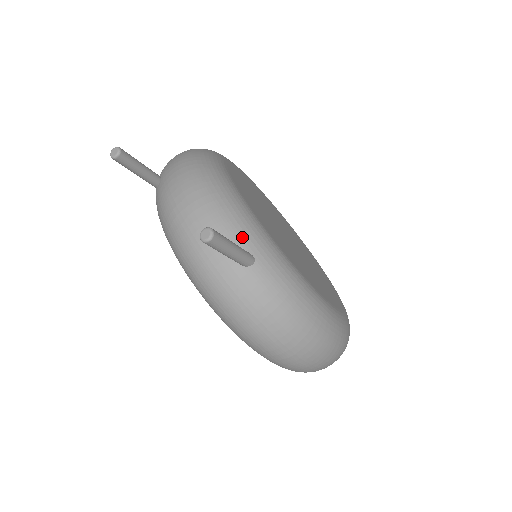
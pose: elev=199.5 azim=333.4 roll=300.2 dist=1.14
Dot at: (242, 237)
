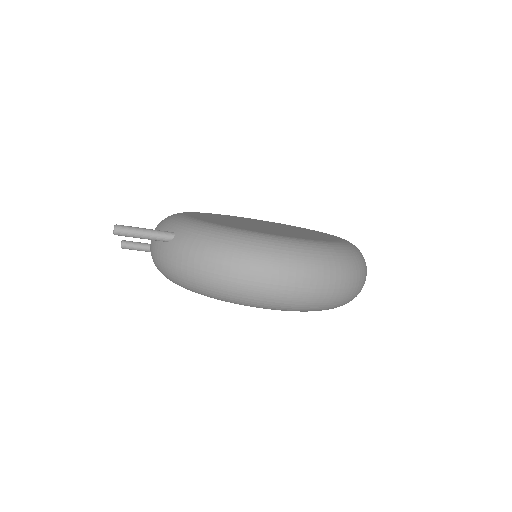
Dot at: (168, 228)
